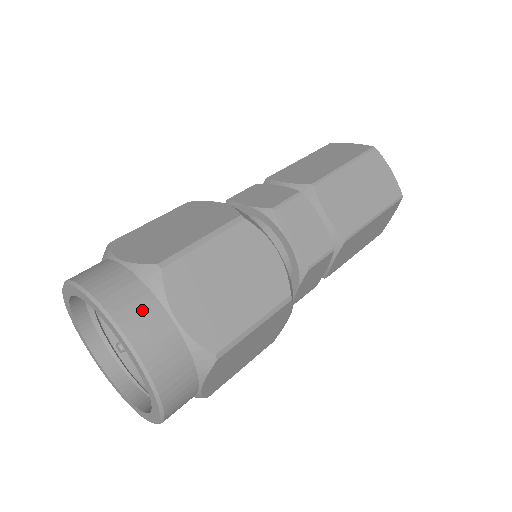
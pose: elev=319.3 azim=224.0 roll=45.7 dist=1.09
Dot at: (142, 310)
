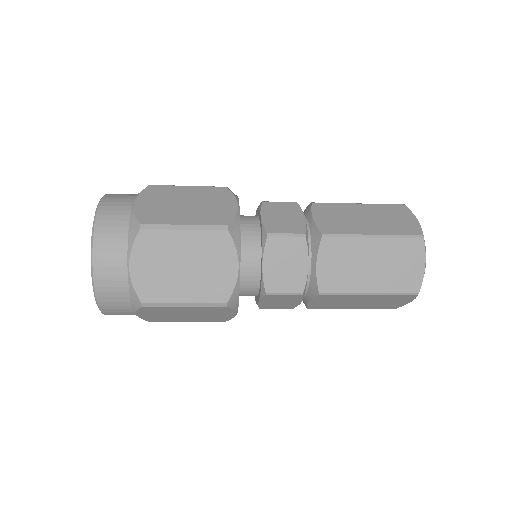
Dot at: occluded
